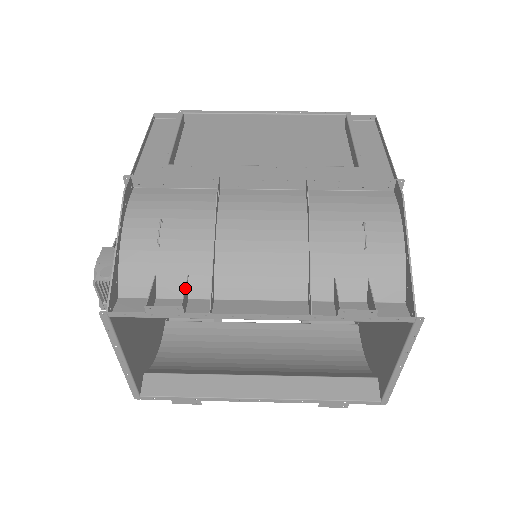
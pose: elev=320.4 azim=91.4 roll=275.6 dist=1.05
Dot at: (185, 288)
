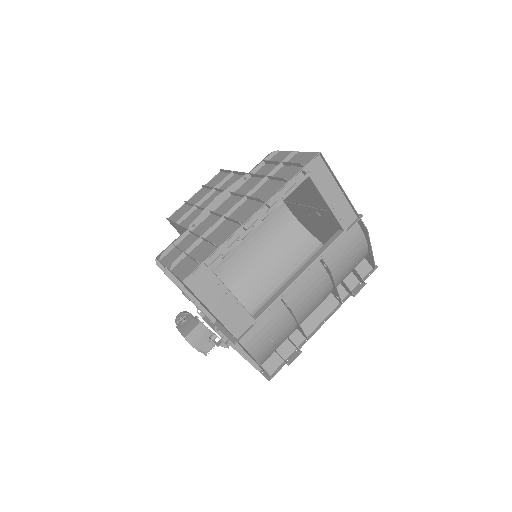
Dot at: (294, 344)
